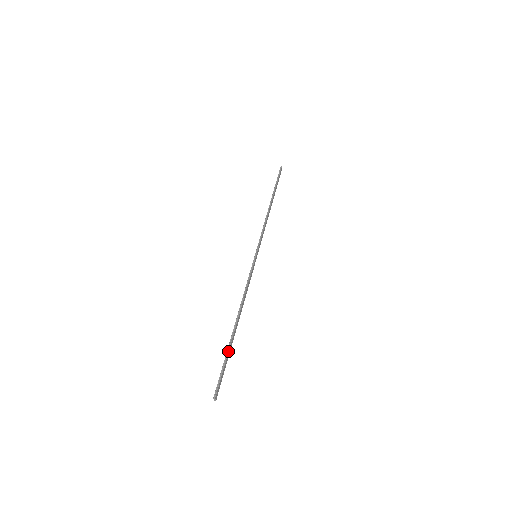
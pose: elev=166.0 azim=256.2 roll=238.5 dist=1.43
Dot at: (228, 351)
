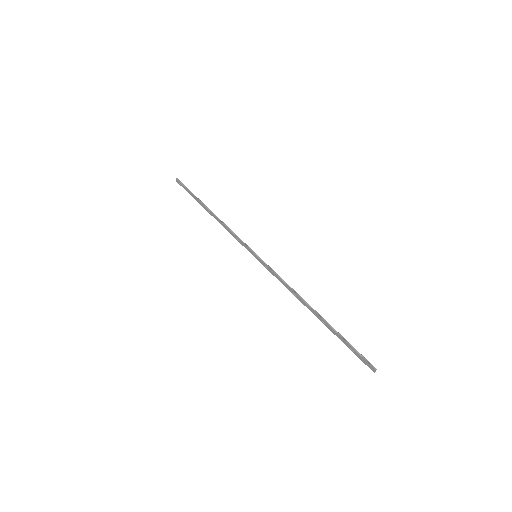
Dot at: (338, 333)
